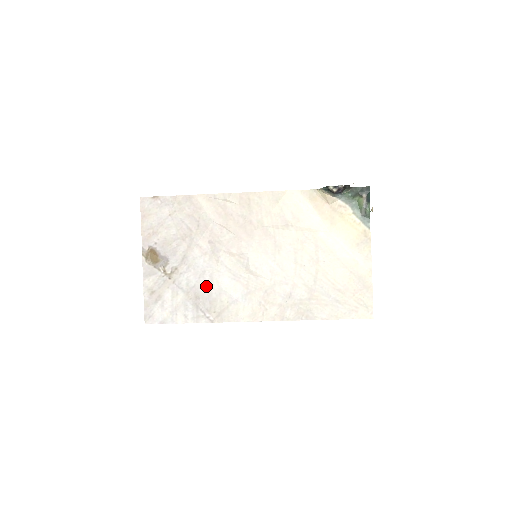
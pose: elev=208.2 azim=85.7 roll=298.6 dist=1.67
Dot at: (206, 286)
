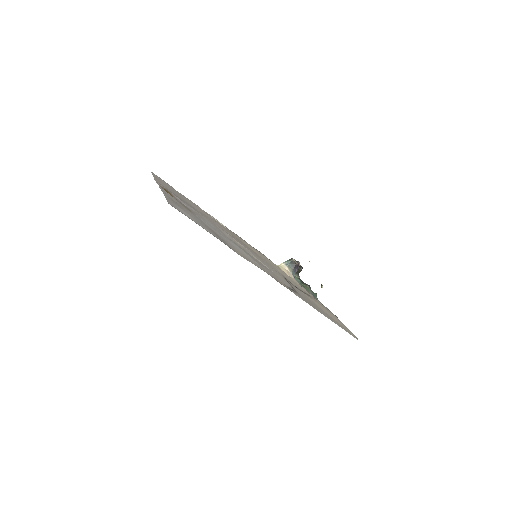
Dot at: (223, 236)
